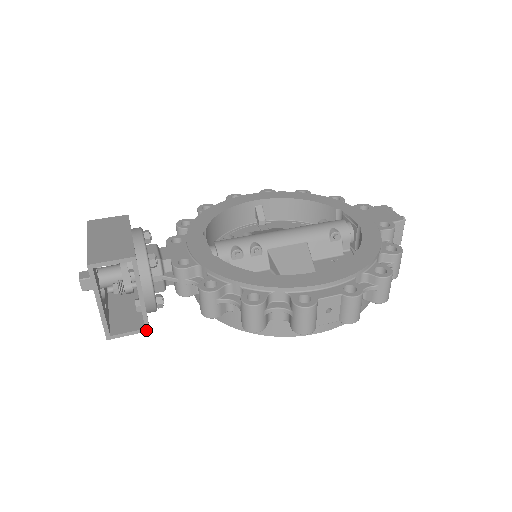
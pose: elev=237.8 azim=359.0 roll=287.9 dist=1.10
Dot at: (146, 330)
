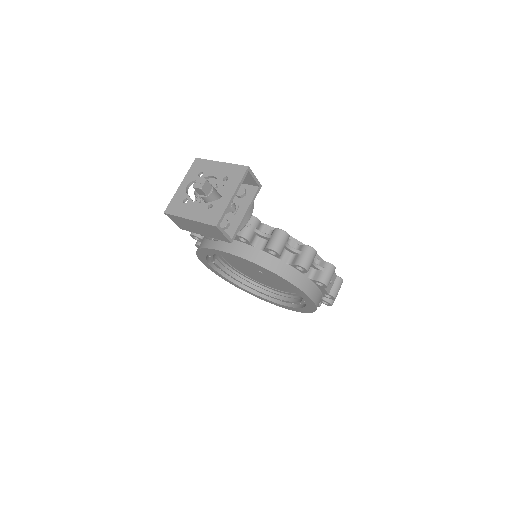
Dot at: (231, 241)
